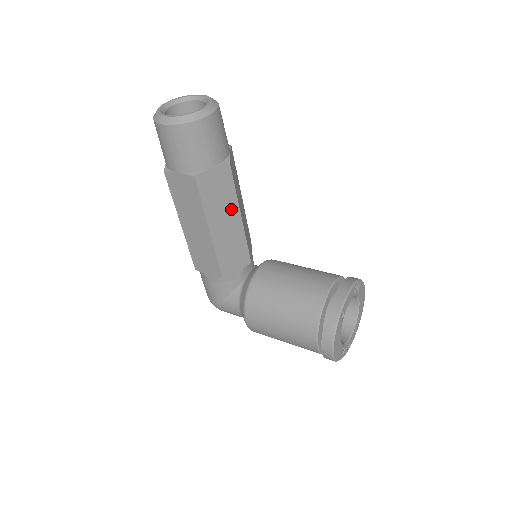
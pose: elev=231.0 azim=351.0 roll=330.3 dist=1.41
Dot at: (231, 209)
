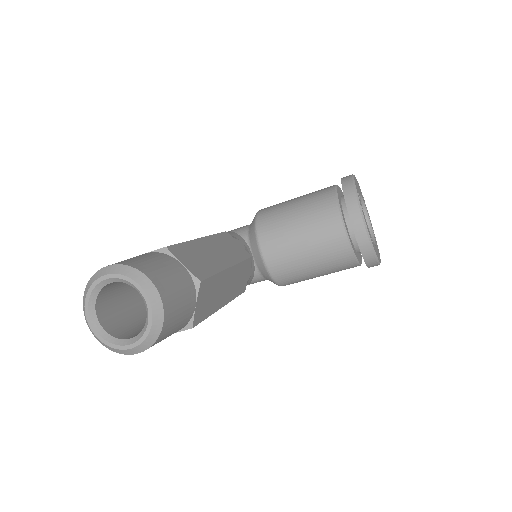
Dot at: (222, 280)
